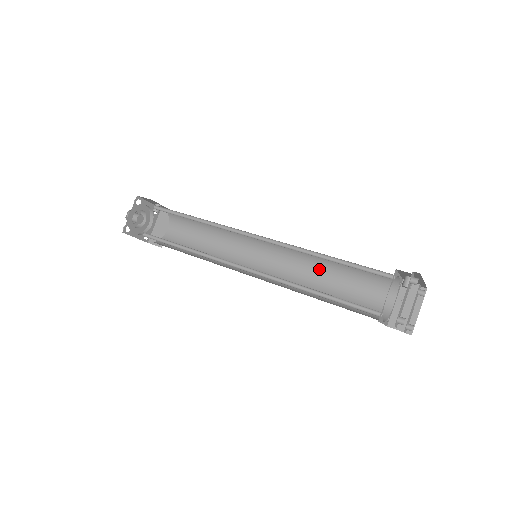
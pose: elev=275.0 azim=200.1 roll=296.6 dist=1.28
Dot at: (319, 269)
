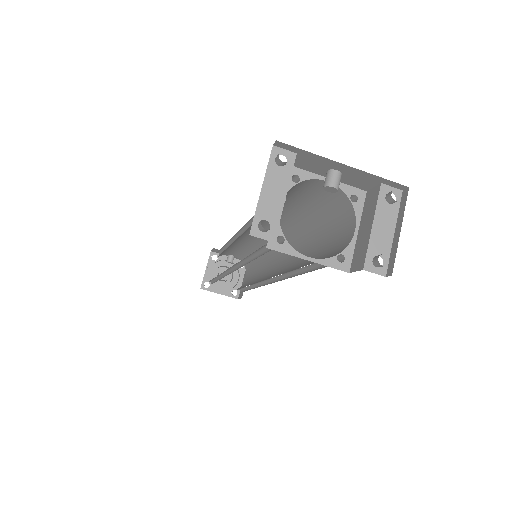
Dot at: (305, 240)
